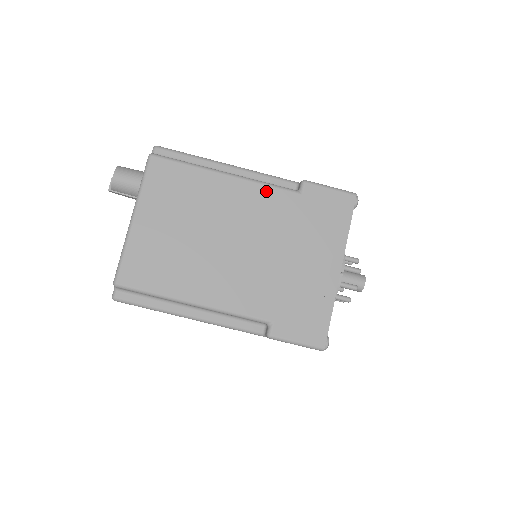
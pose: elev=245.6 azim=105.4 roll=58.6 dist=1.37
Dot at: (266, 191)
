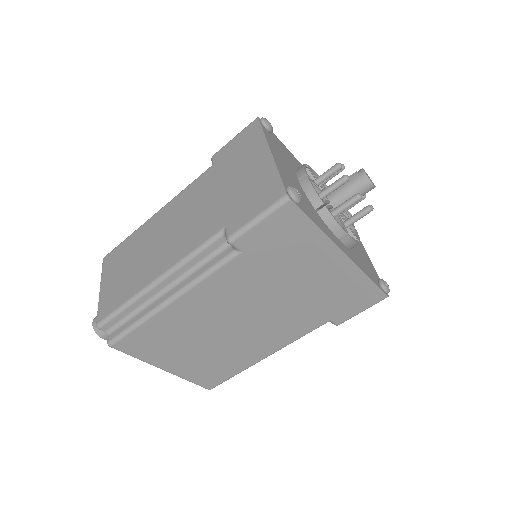
Dot at: (213, 280)
